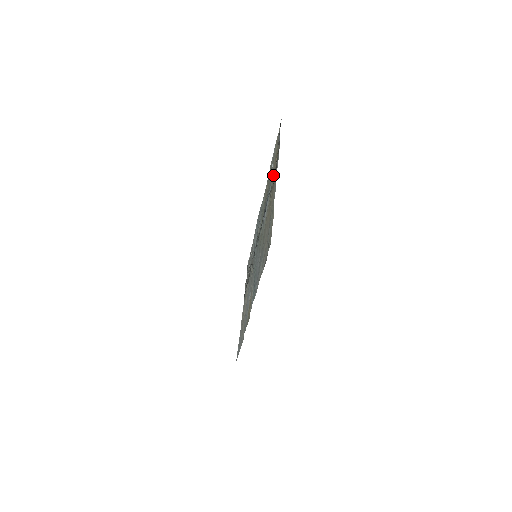
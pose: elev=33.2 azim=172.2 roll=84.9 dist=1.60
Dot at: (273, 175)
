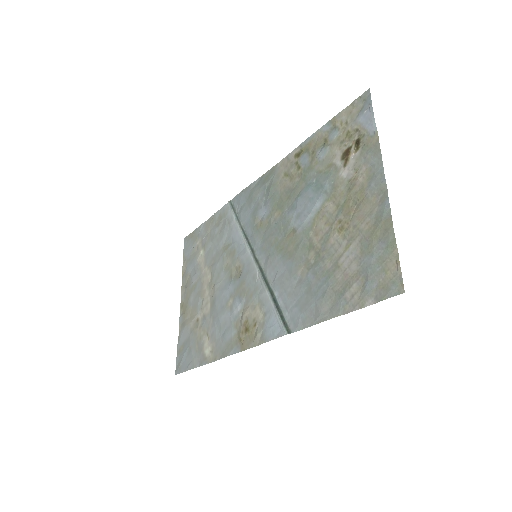
Dot at: (341, 168)
